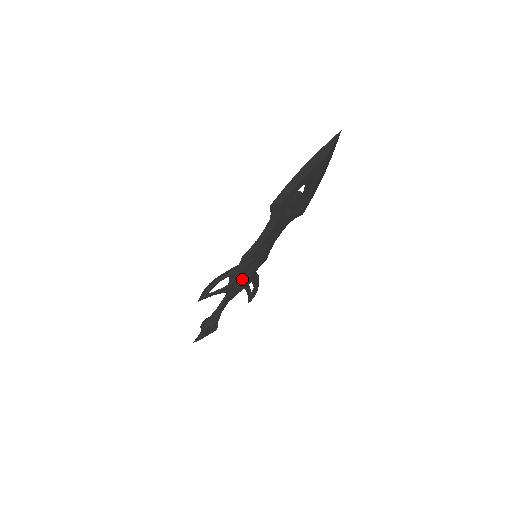
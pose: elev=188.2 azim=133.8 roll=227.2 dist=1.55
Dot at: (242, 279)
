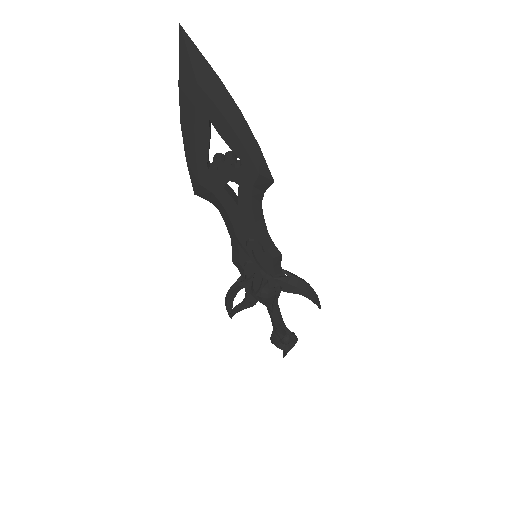
Dot at: (259, 288)
